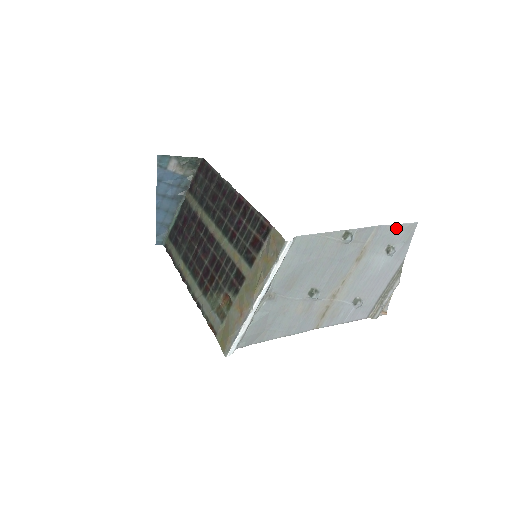
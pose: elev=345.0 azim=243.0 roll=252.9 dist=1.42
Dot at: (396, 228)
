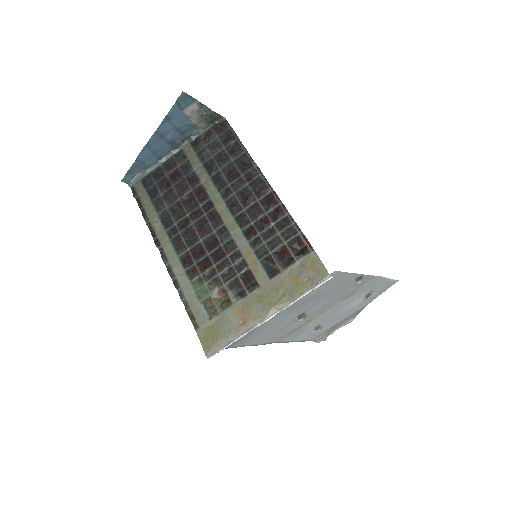
Dot at: (385, 281)
